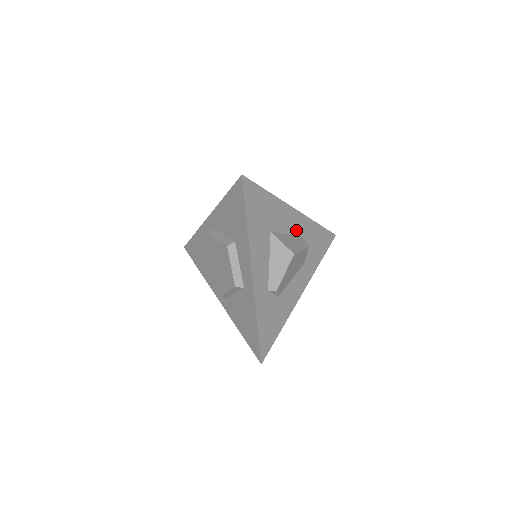
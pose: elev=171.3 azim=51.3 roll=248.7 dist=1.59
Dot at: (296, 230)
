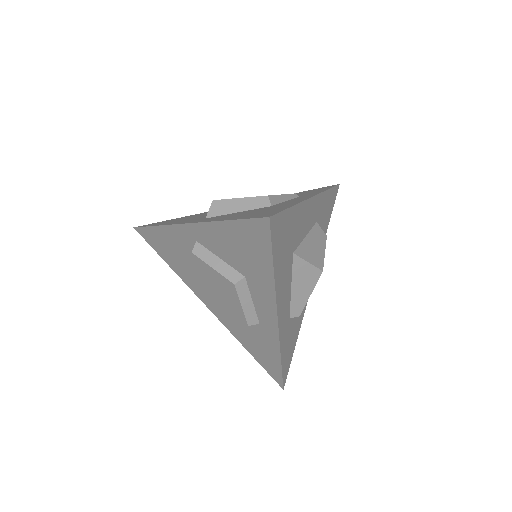
Dot at: (312, 221)
